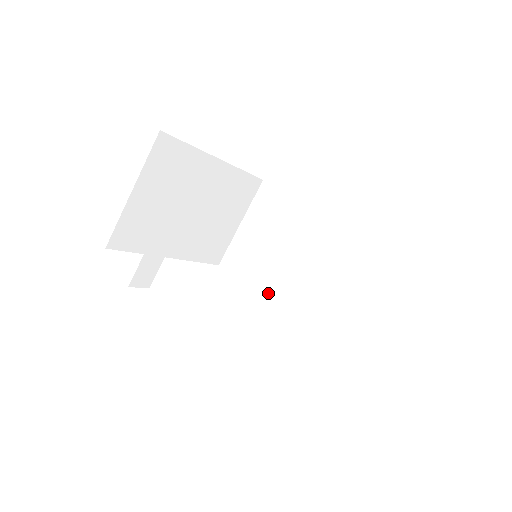
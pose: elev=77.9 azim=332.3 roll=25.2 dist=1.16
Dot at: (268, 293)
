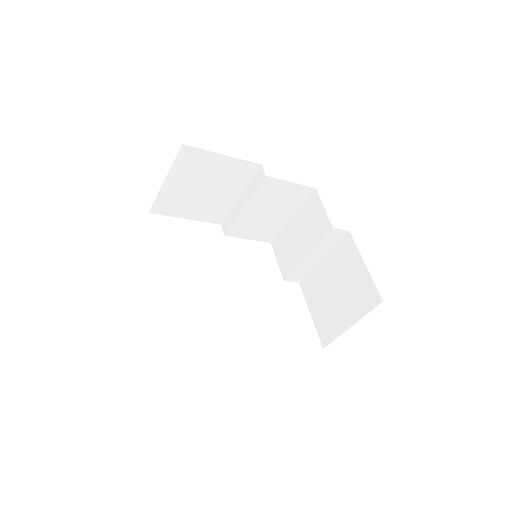
Dot at: (206, 218)
